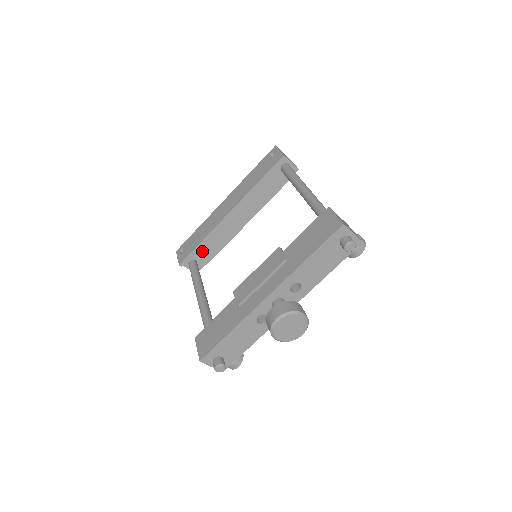
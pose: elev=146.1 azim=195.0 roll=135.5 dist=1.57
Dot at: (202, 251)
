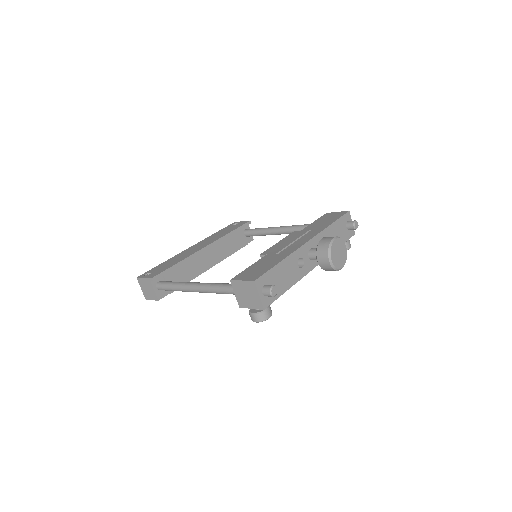
Dot at: (173, 275)
